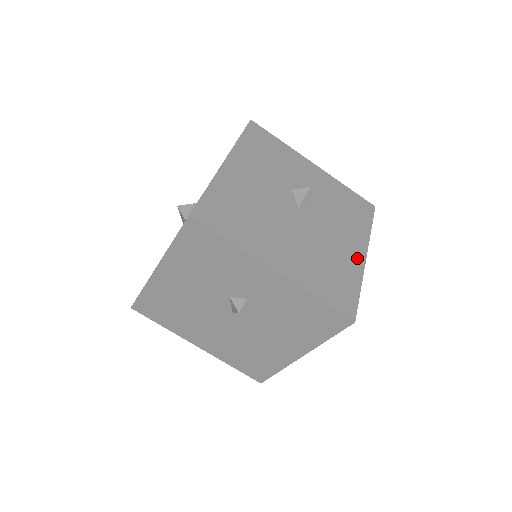
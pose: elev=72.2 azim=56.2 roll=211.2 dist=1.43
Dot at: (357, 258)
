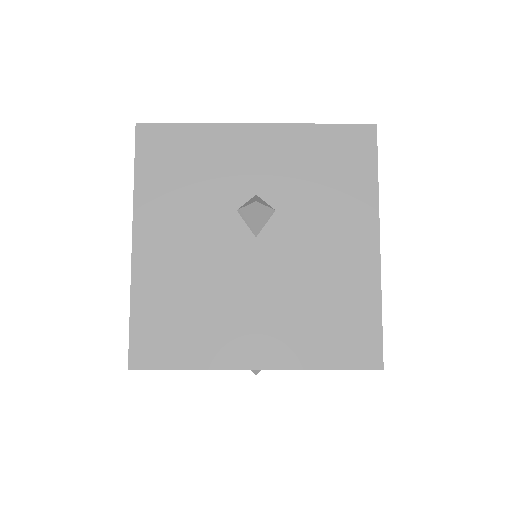
Dot at: occluded
